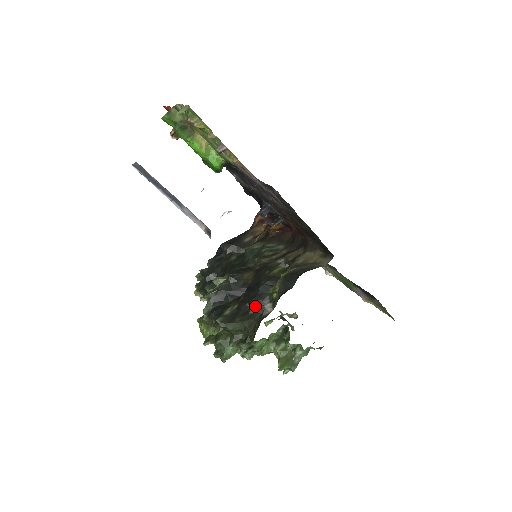
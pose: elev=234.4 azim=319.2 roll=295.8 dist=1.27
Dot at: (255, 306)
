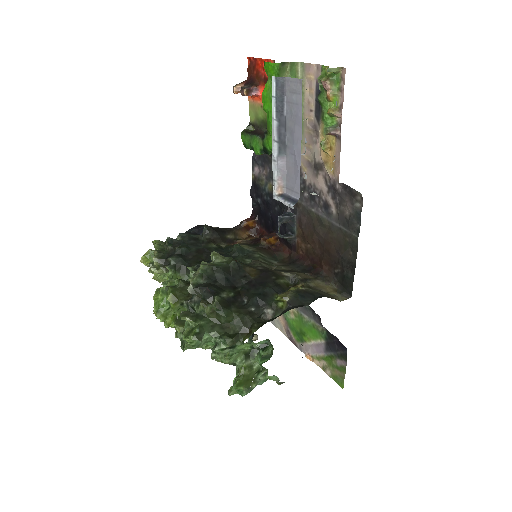
Dot at: (256, 304)
